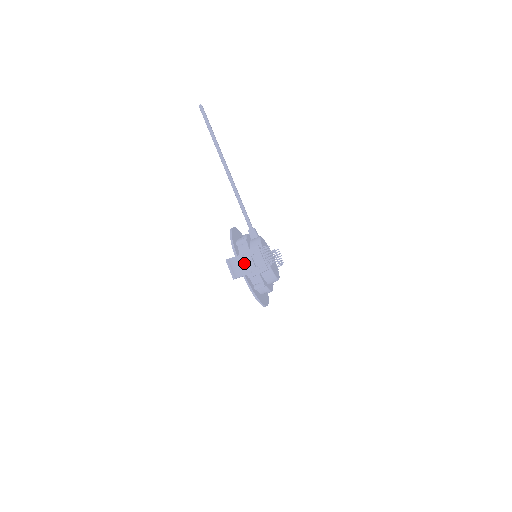
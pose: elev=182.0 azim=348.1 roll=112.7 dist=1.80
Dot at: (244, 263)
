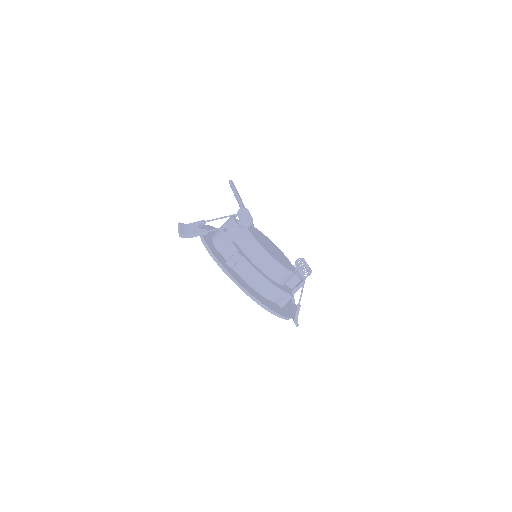
Dot at: (214, 237)
